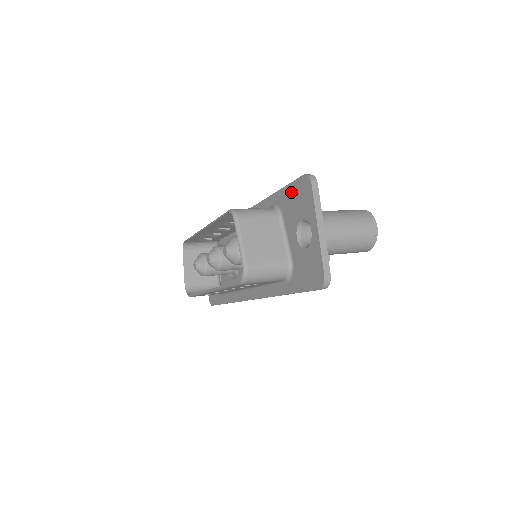
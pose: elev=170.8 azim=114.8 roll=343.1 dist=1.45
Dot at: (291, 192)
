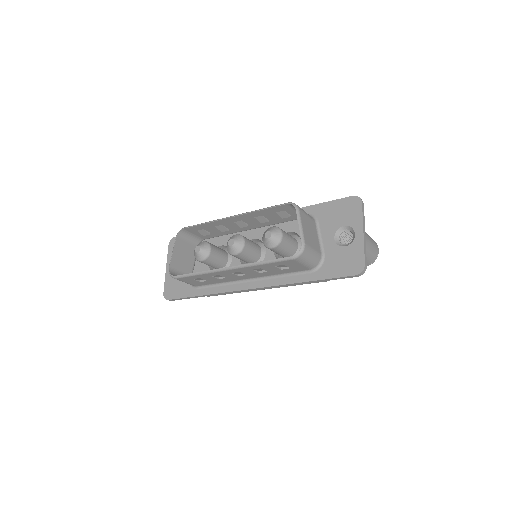
Dot at: (334, 206)
